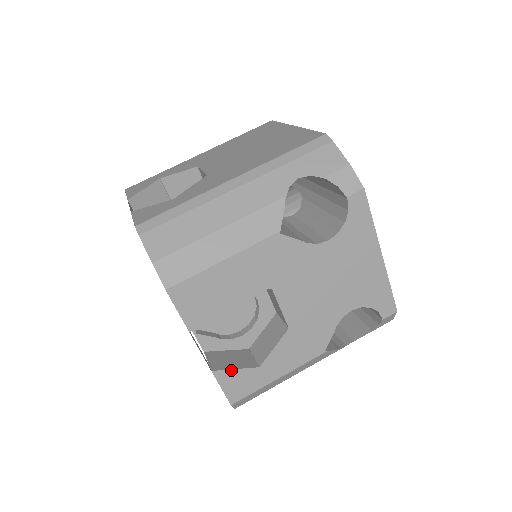
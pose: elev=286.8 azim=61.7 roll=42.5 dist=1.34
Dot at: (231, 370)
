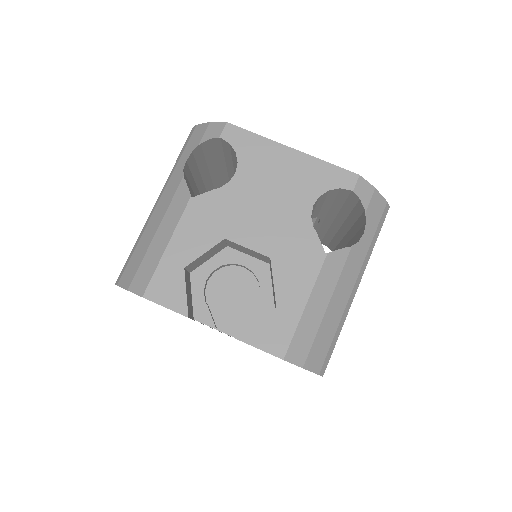
Dot at: (253, 327)
